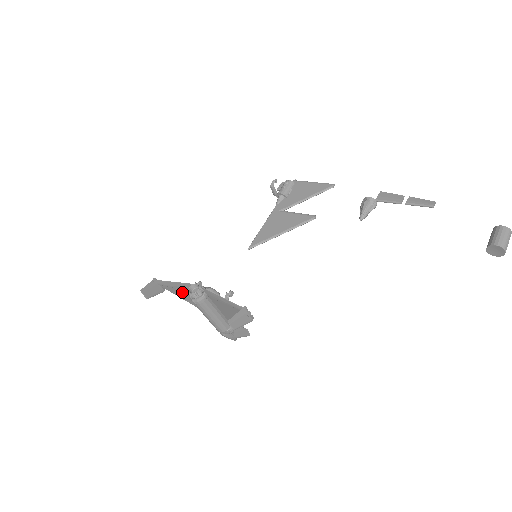
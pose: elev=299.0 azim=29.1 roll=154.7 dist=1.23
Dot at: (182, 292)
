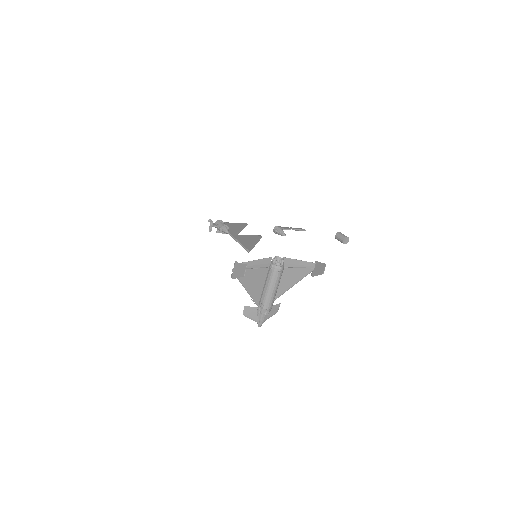
Dot at: (253, 273)
